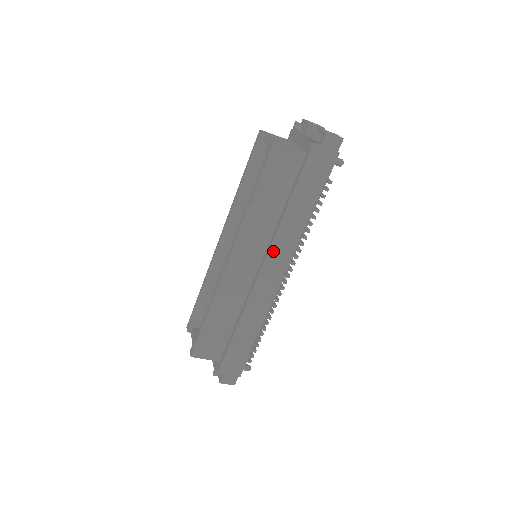
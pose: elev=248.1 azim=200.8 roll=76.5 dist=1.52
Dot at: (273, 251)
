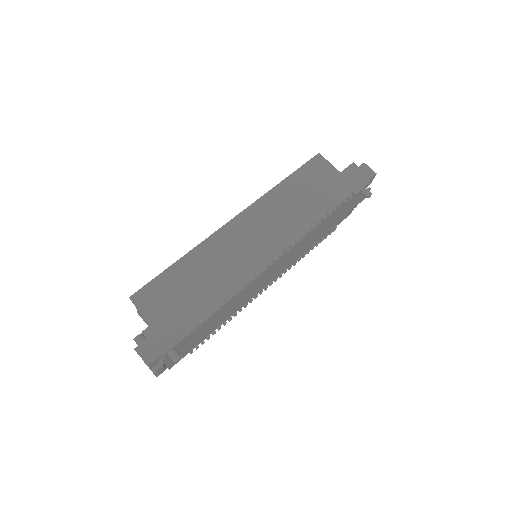
Dot at: (278, 228)
